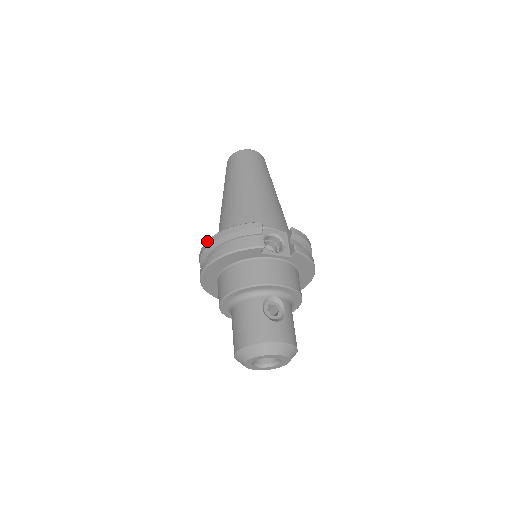
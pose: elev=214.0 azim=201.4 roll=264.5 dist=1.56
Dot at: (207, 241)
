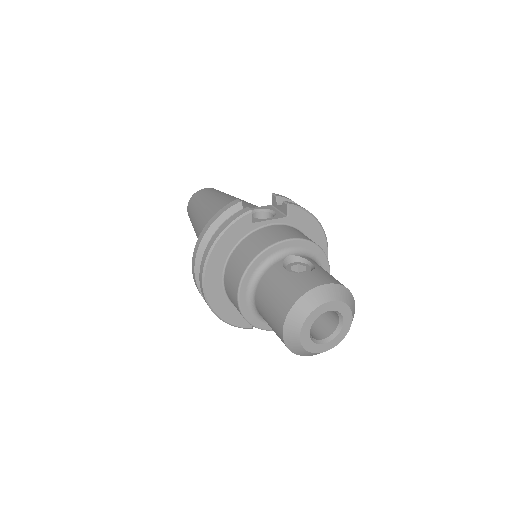
Dot at: (193, 254)
